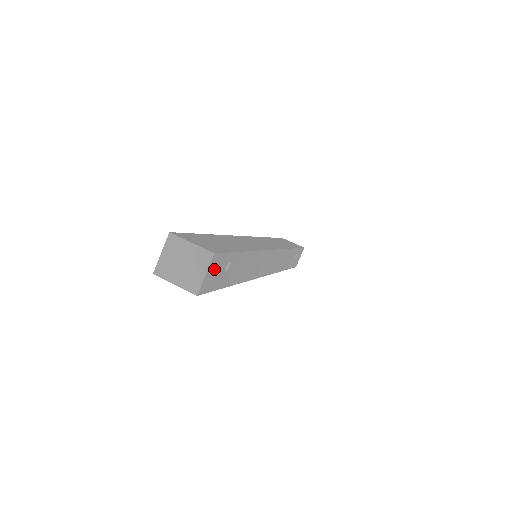
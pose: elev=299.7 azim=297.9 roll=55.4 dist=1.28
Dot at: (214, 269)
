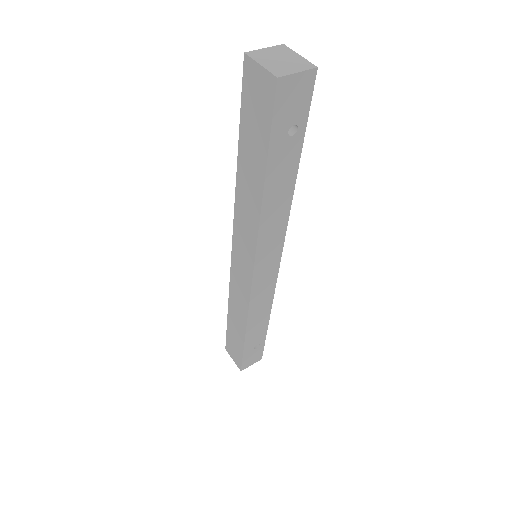
Dot at: (299, 91)
